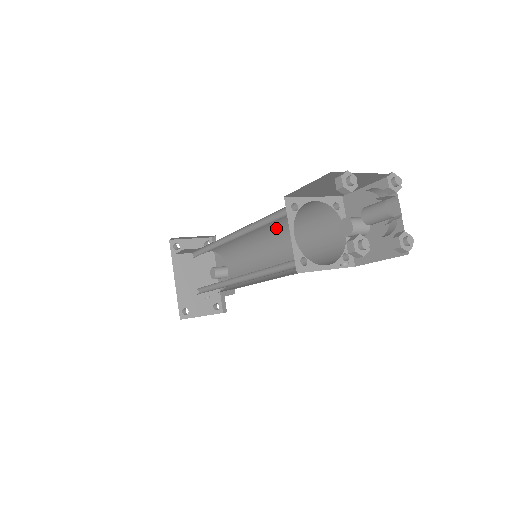
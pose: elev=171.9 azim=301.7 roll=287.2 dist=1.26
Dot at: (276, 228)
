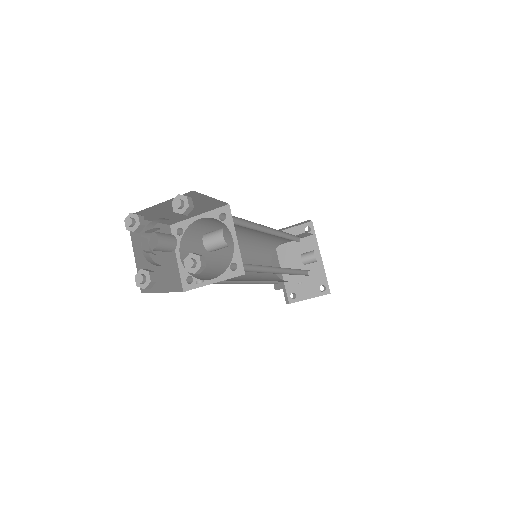
Dot at: occluded
